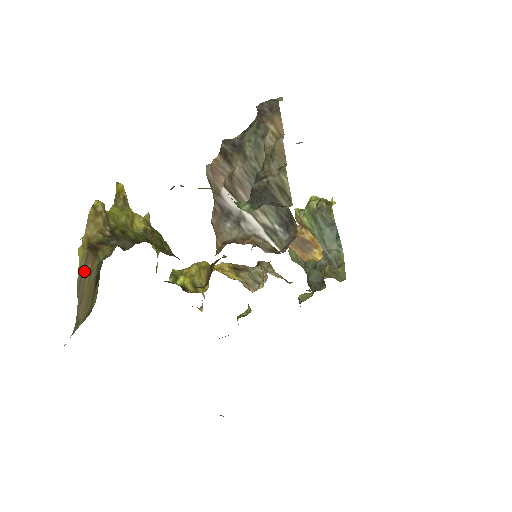
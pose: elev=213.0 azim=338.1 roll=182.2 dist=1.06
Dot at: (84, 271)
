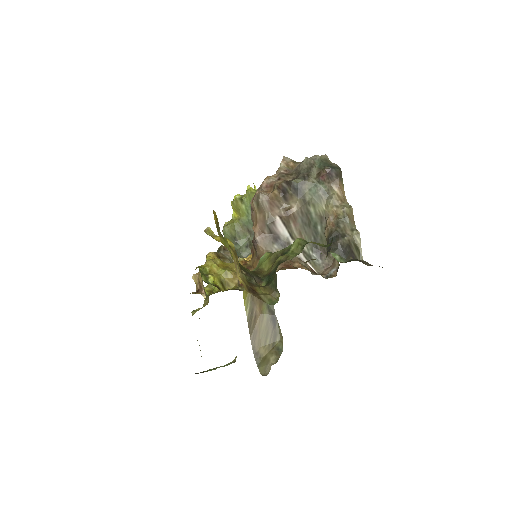
Dot at: (253, 312)
